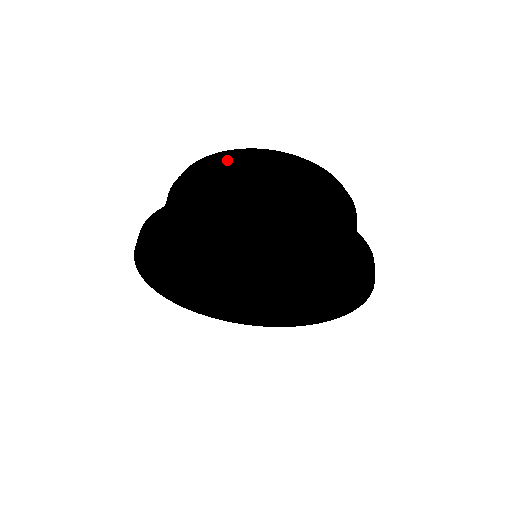
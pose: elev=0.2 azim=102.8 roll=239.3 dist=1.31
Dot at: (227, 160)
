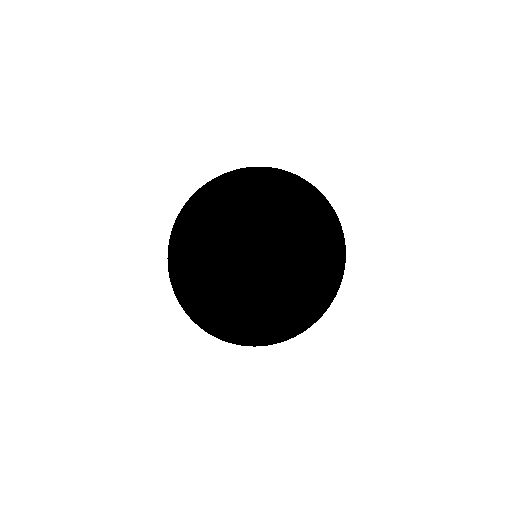
Dot at: occluded
